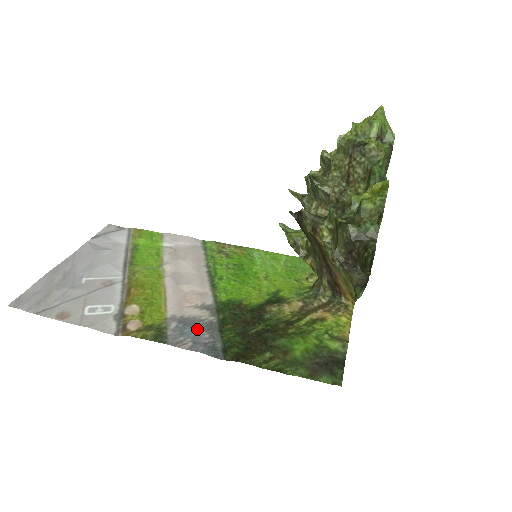
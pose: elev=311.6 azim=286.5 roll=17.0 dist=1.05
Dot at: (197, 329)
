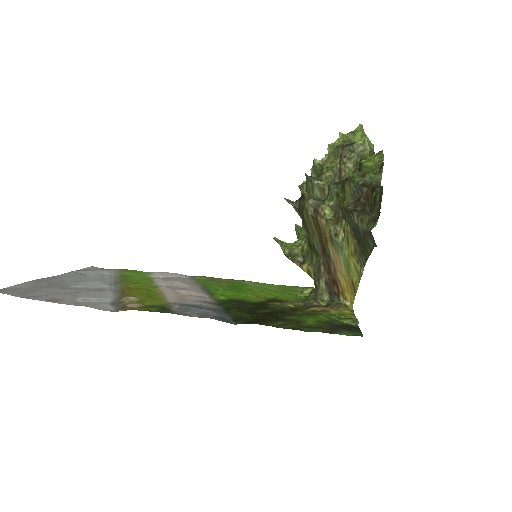
Dot at: (202, 309)
